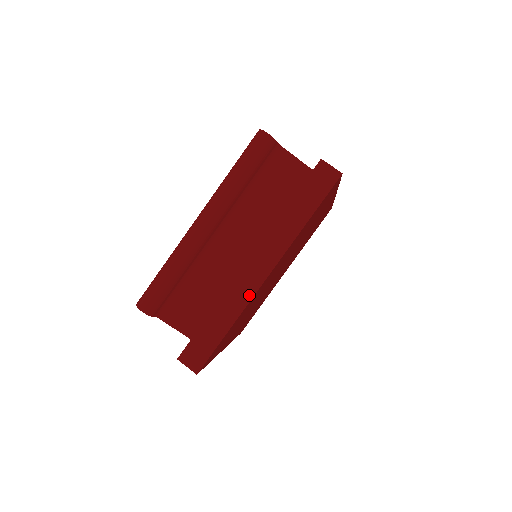
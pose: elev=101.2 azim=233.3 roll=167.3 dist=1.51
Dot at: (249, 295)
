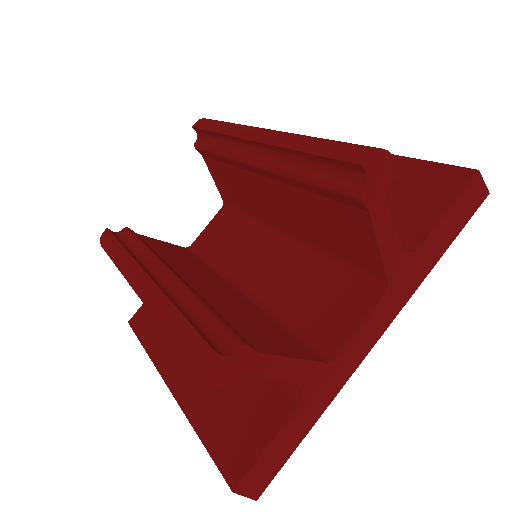
Dot at: occluded
